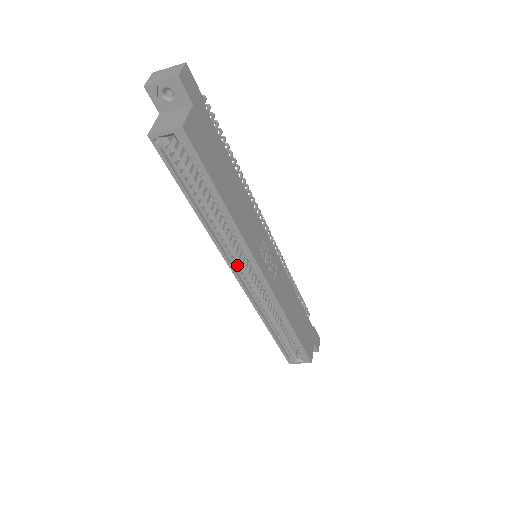
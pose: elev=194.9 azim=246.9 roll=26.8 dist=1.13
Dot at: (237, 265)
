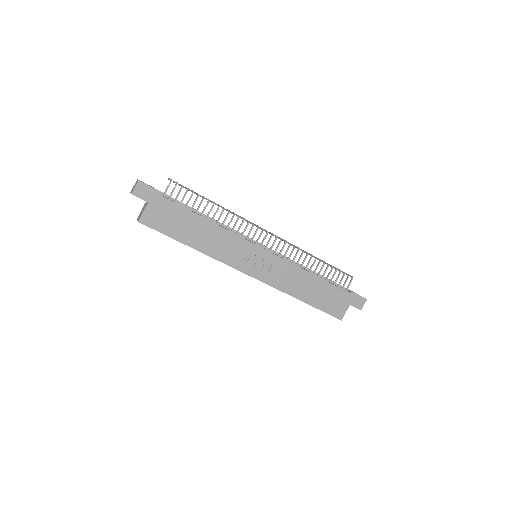
Dot at: occluded
